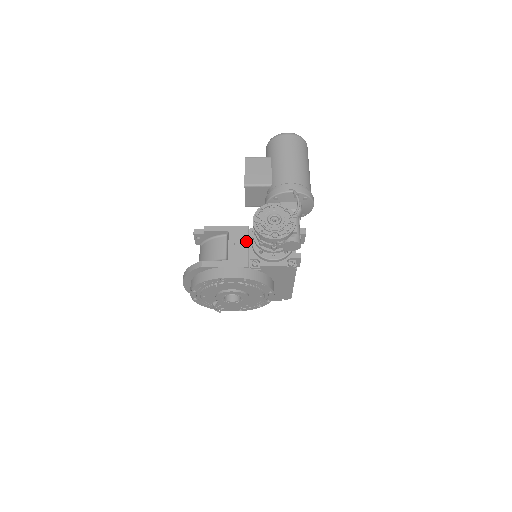
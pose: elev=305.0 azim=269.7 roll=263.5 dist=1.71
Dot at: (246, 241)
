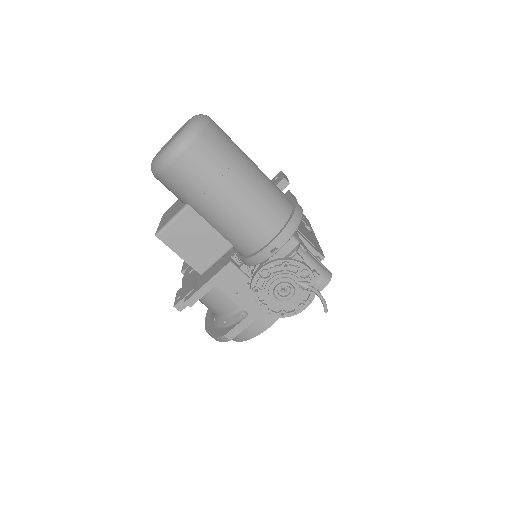
Dot at: (246, 281)
